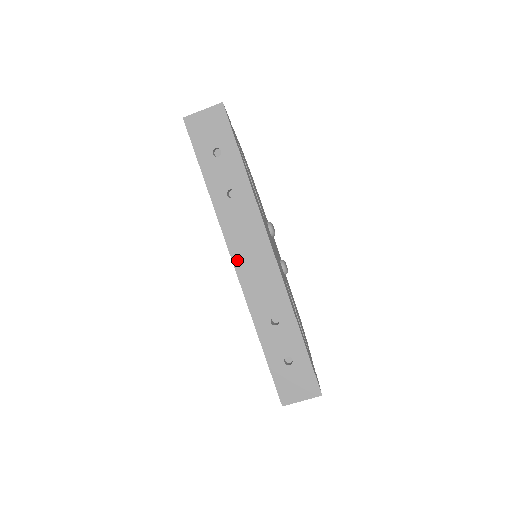
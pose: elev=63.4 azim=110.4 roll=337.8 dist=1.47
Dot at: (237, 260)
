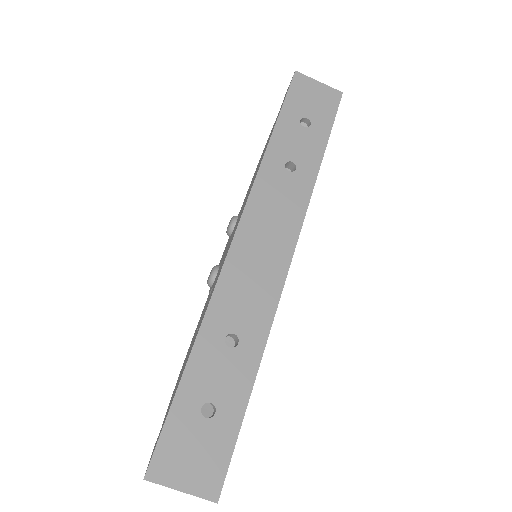
Dot at: (243, 233)
